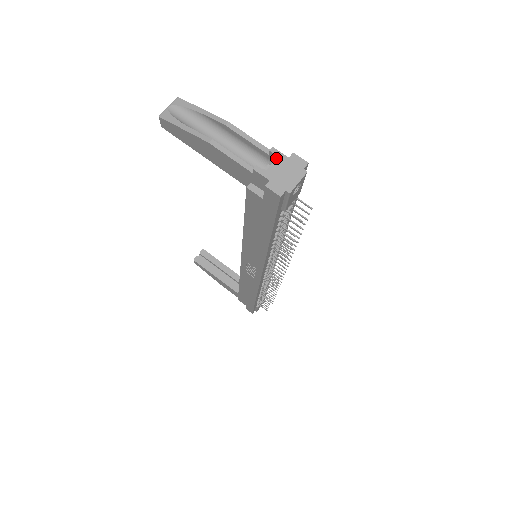
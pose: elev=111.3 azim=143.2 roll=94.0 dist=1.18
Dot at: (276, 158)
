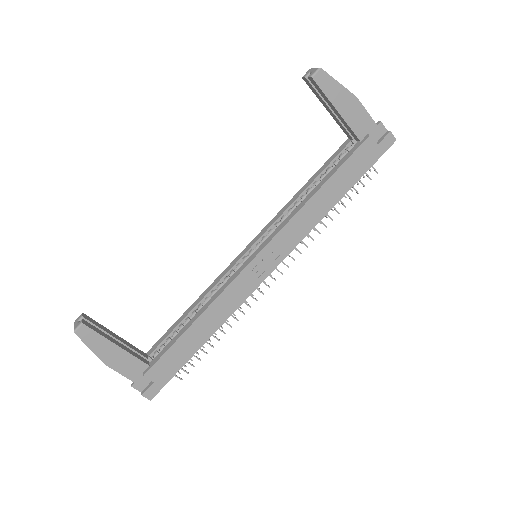
Dot at: occluded
